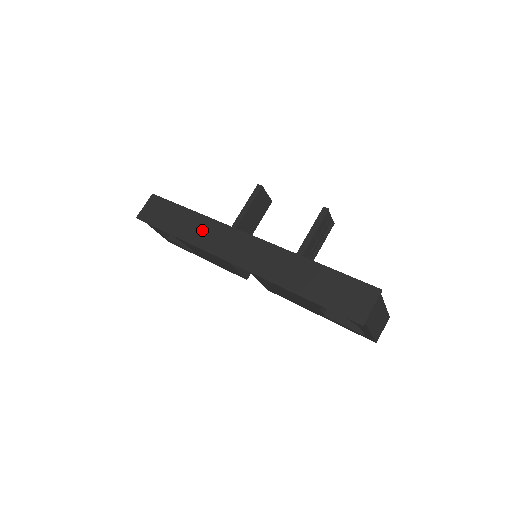
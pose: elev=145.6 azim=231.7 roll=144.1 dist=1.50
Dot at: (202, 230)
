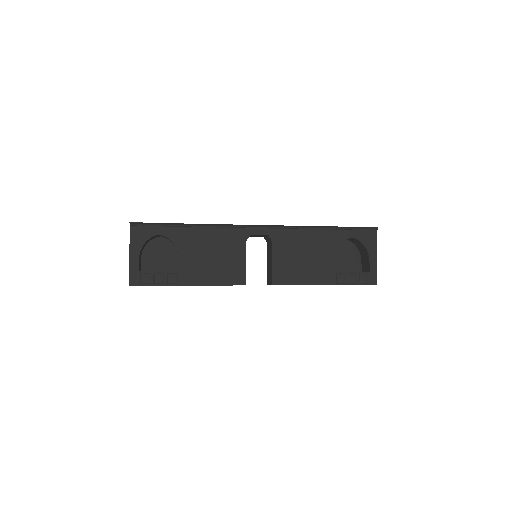
Dot at: occluded
